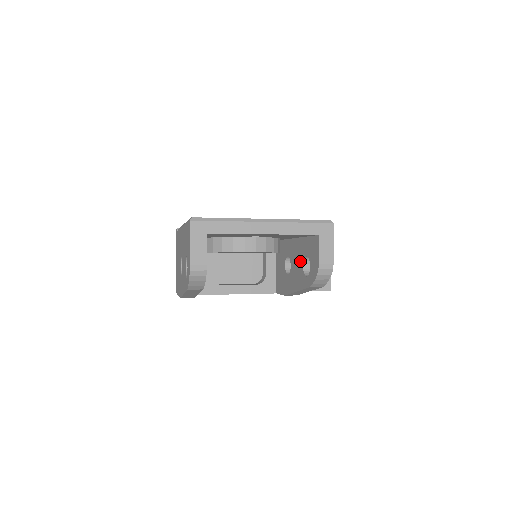
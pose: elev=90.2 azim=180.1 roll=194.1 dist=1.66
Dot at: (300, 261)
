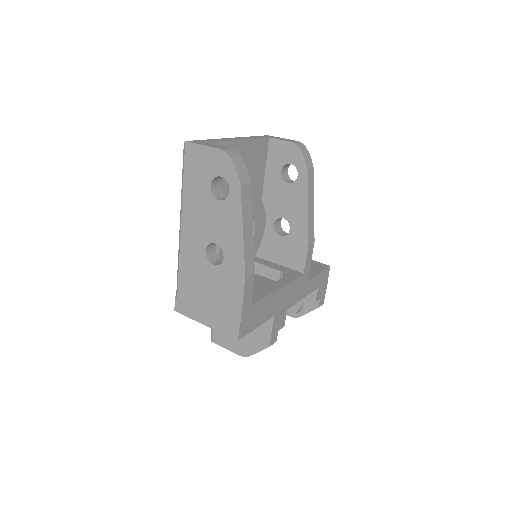
Dot at: (283, 189)
